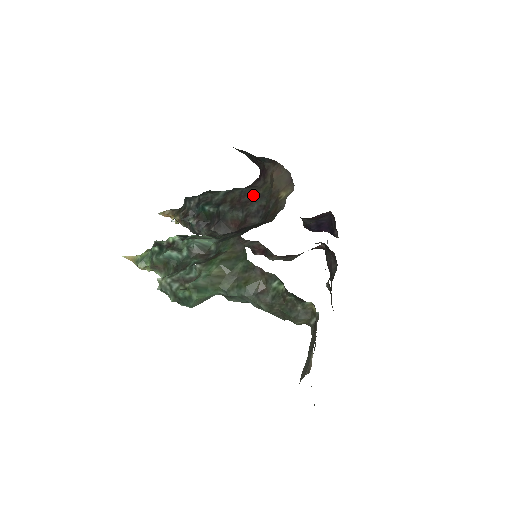
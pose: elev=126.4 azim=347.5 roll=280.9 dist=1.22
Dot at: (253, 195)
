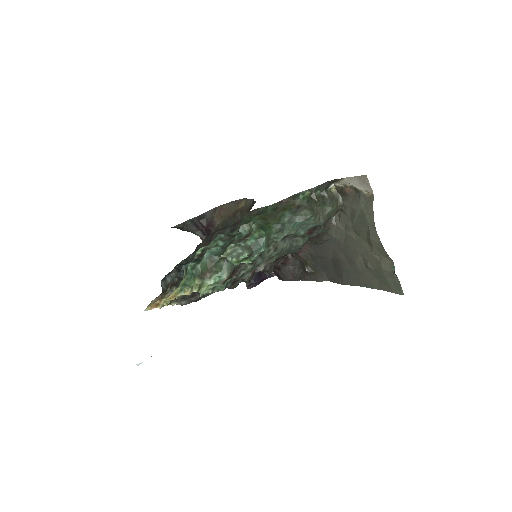
Dot at: (218, 231)
